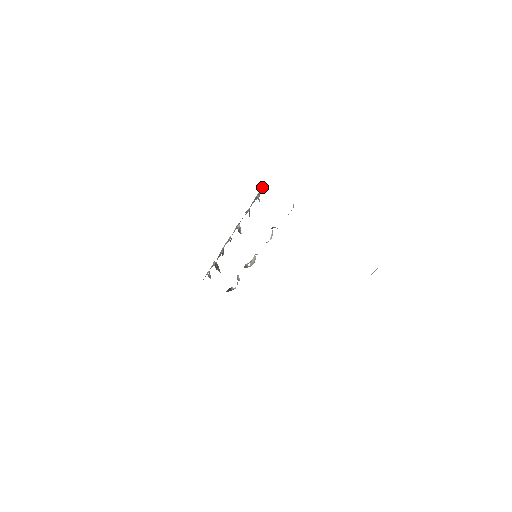
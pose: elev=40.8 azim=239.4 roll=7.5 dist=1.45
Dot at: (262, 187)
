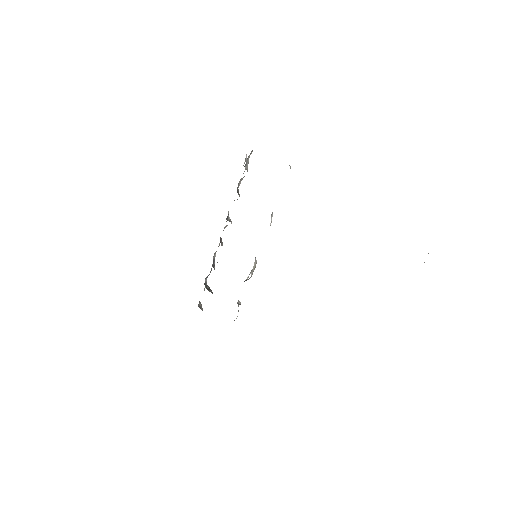
Dot at: (249, 156)
